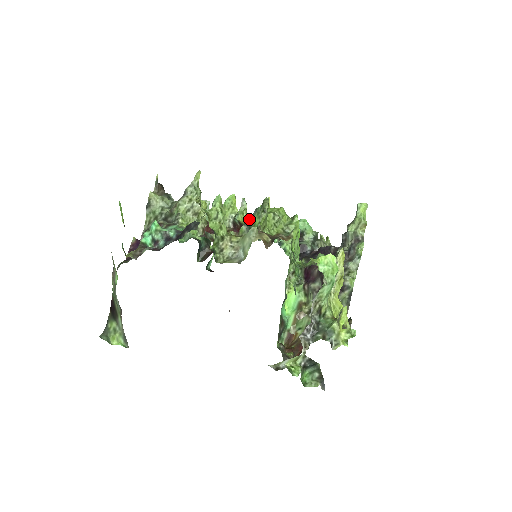
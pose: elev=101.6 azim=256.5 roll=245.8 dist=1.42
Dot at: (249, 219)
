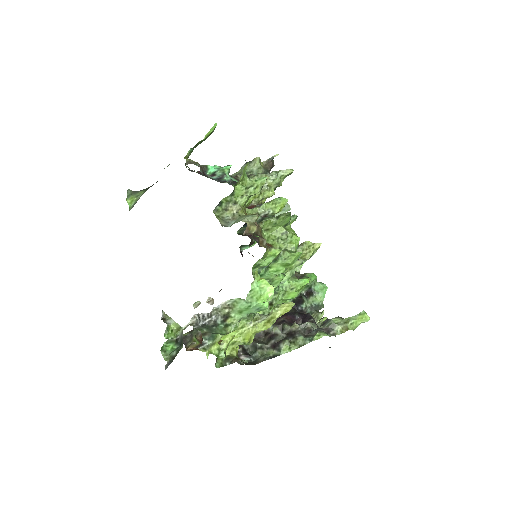
Dot at: occluded
